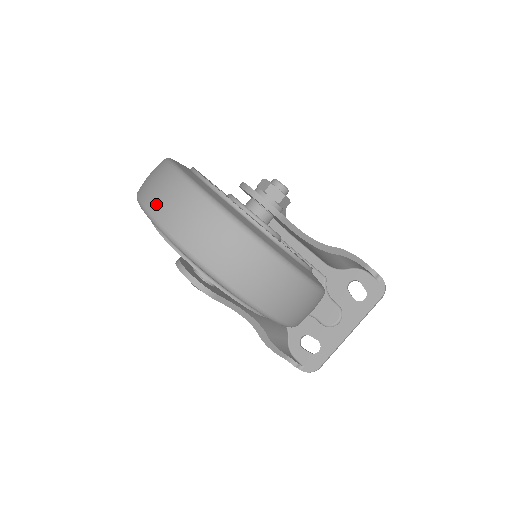
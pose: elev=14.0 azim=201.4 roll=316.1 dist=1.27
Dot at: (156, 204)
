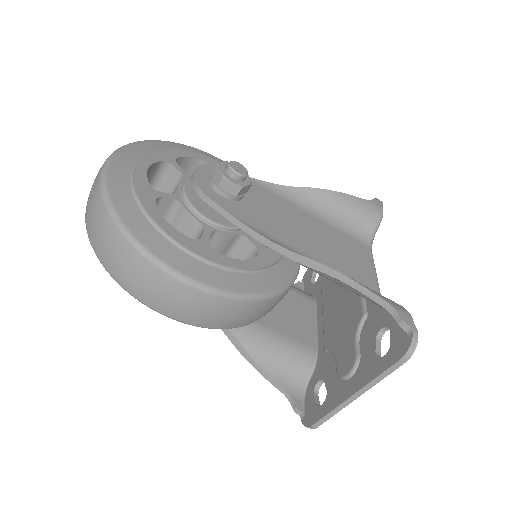
Dot at: occluded
